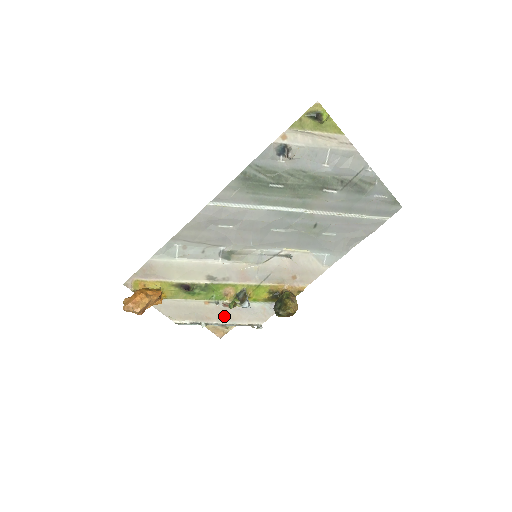
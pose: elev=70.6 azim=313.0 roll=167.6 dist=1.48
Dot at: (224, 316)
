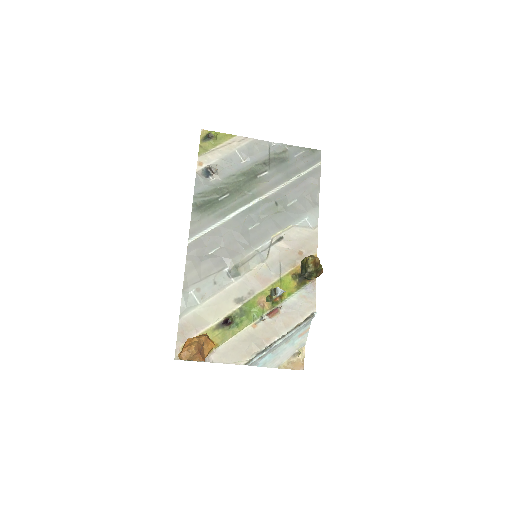
Dot at: (278, 328)
